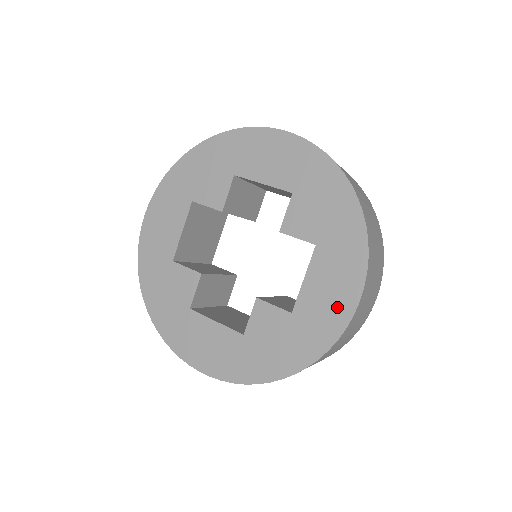
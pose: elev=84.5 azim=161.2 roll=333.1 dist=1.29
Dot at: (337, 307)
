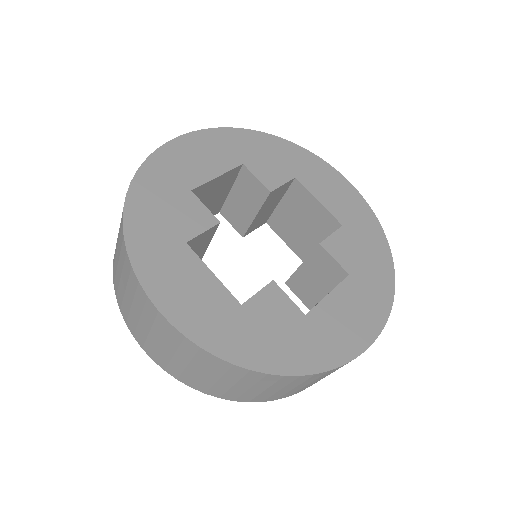
Dot at: (352, 335)
